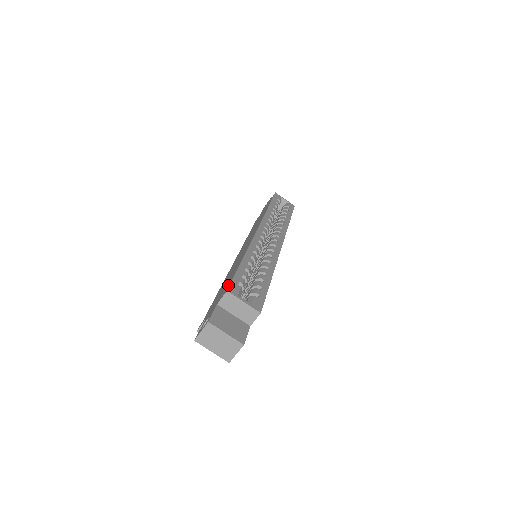
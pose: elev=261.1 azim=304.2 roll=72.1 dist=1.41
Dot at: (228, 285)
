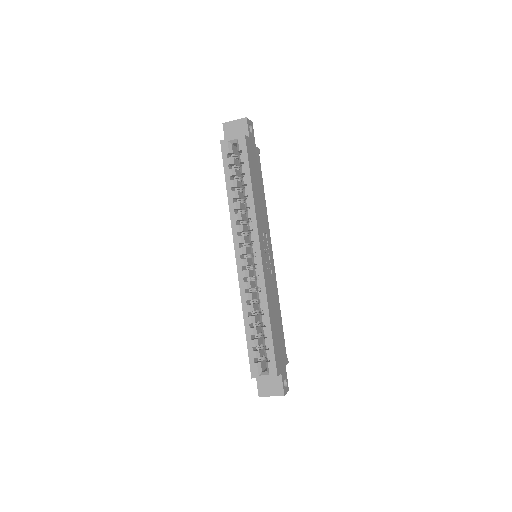
Dot at: (250, 364)
